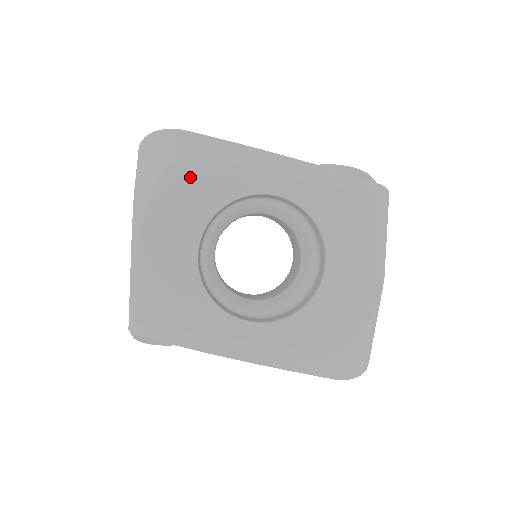
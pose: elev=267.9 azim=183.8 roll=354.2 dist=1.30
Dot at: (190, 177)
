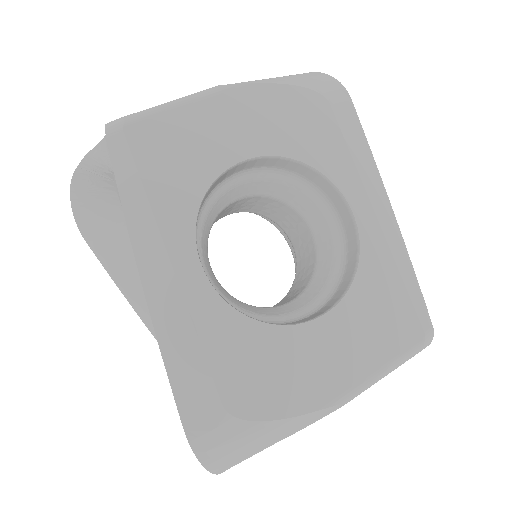
Dot at: (316, 117)
